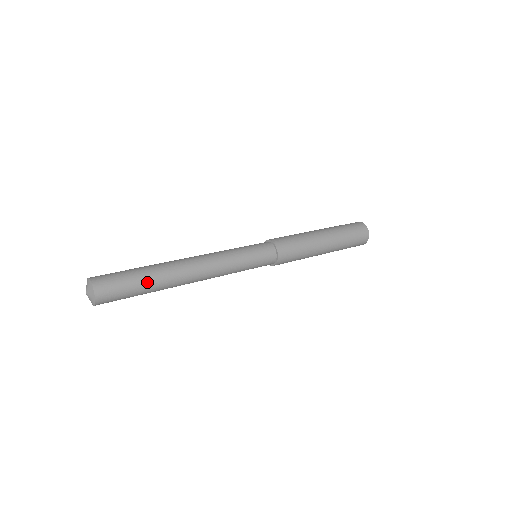
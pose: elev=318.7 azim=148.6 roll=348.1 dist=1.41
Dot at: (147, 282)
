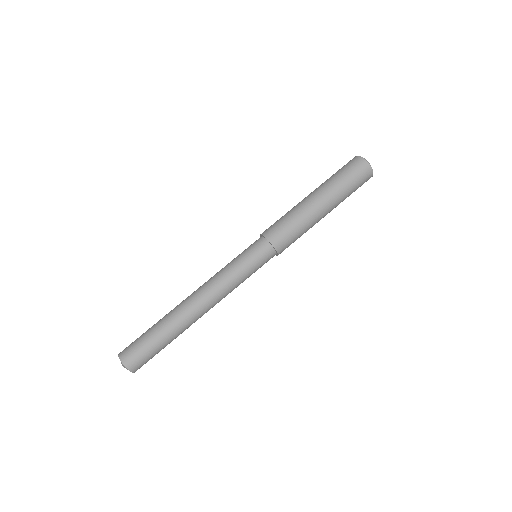
Dot at: (156, 327)
